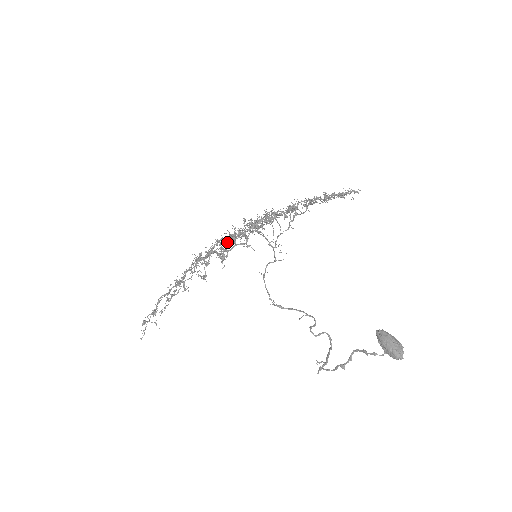
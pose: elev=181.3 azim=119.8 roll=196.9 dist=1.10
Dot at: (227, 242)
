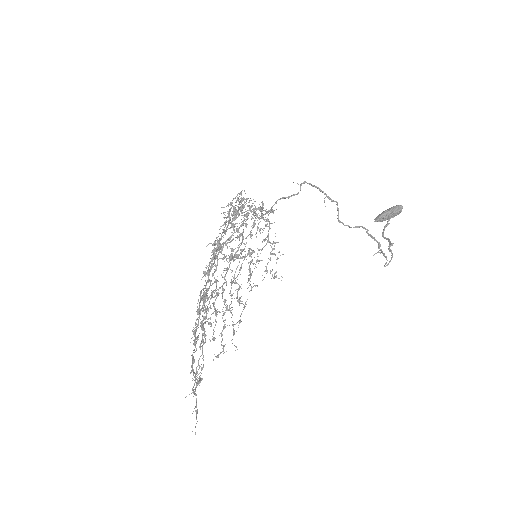
Dot at: (214, 354)
